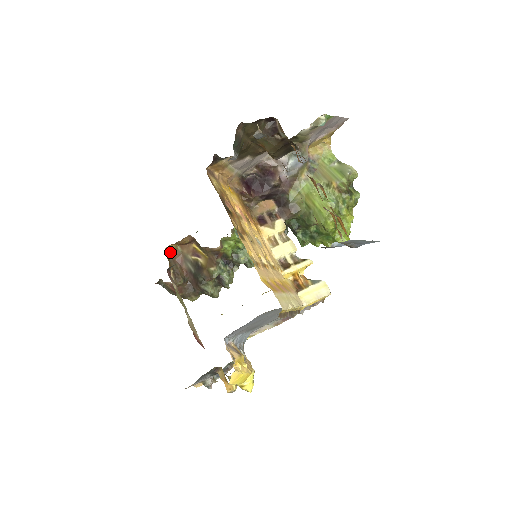
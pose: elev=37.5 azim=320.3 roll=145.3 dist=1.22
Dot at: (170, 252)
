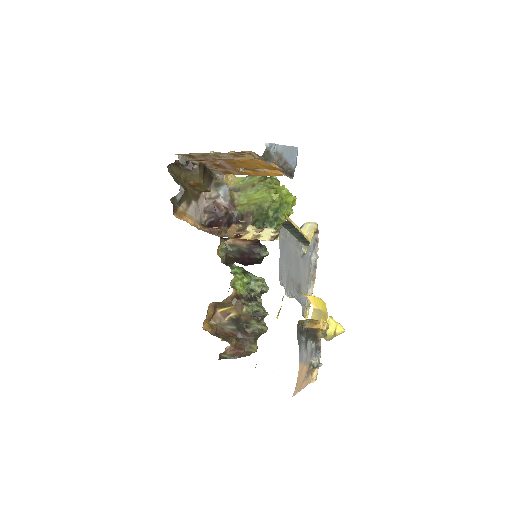
Dot at: (208, 330)
